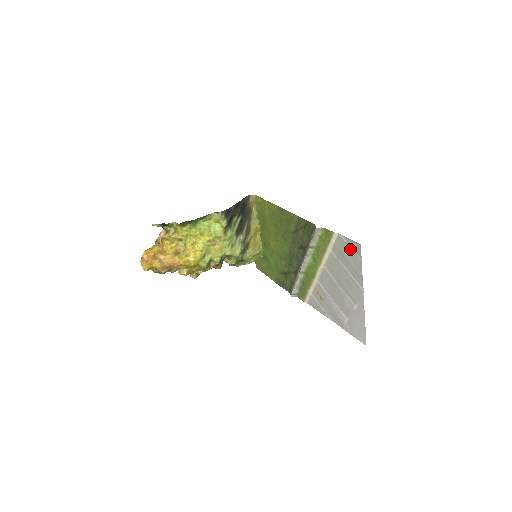
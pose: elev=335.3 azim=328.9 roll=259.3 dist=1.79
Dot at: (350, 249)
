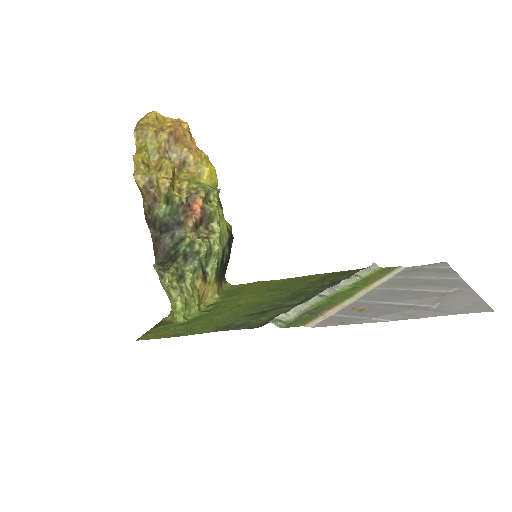
Dot at: (429, 268)
